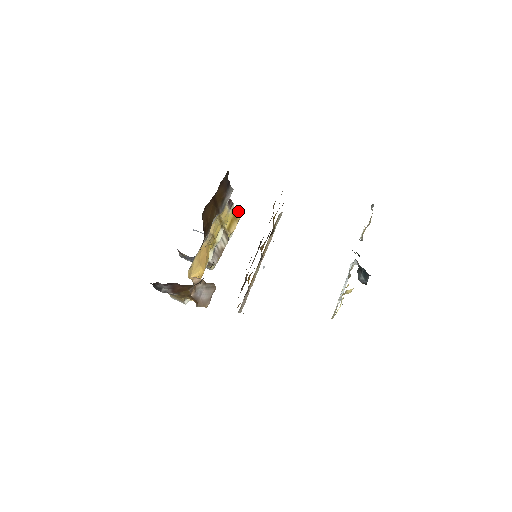
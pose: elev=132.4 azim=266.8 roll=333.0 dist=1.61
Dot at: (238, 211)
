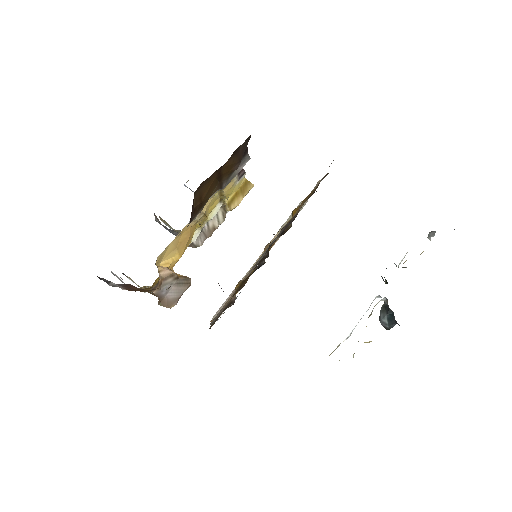
Dot at: (248, 182)
